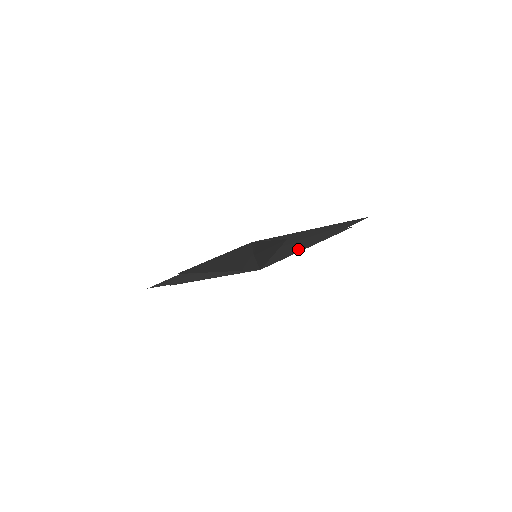
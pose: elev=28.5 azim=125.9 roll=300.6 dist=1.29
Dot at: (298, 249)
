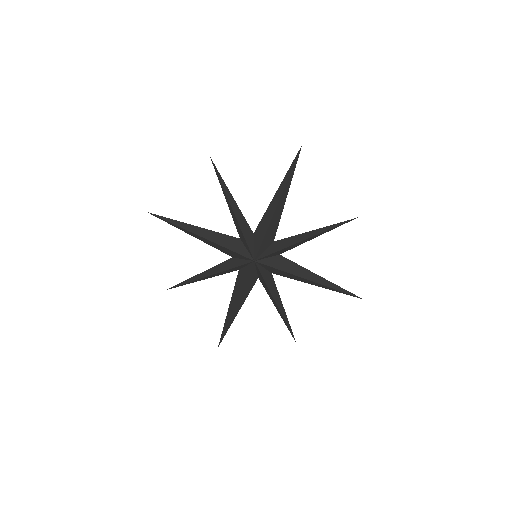
Dot at: (299, 274)
